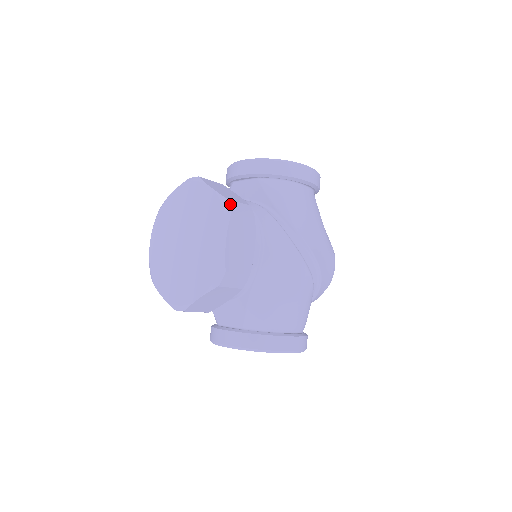
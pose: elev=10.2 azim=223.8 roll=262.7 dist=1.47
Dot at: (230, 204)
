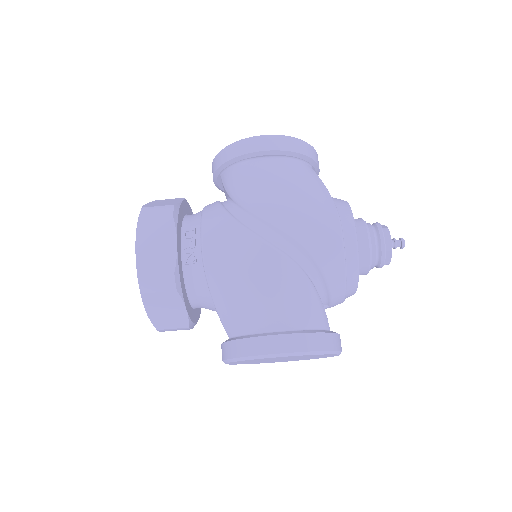
Dot at: (142, 211)
